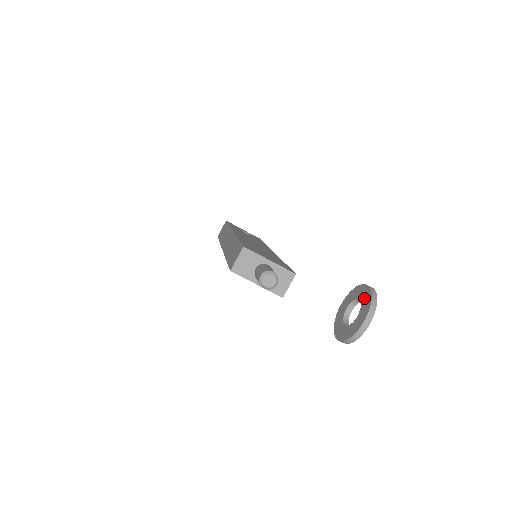
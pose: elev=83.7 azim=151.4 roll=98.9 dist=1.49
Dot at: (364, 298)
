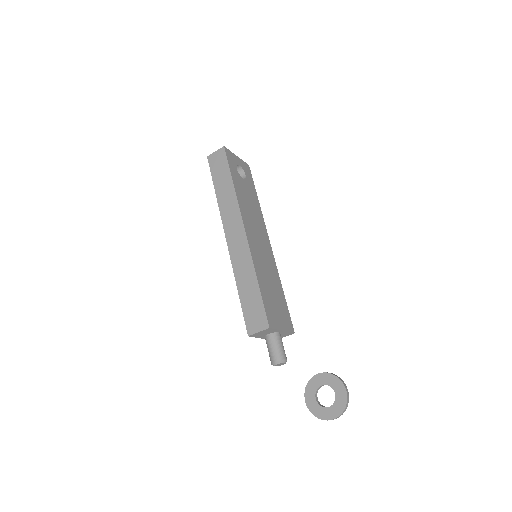
Dot at: (340, 399)
